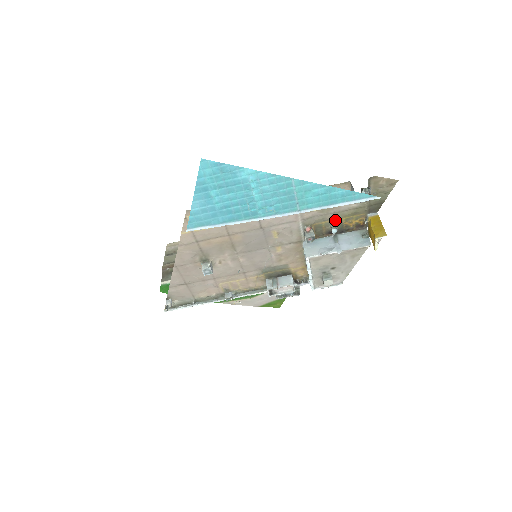
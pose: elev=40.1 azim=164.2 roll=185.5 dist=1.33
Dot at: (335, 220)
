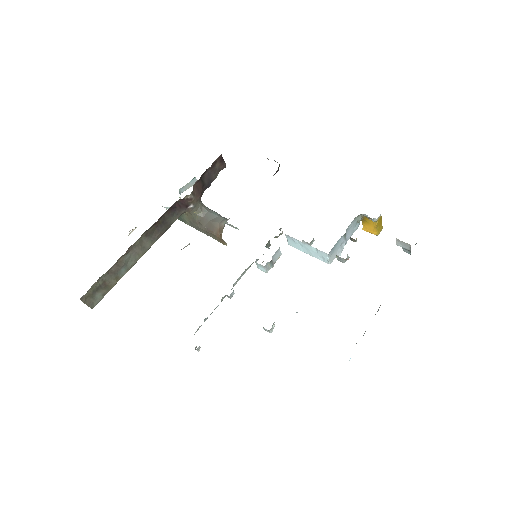
Dot at: occluded
